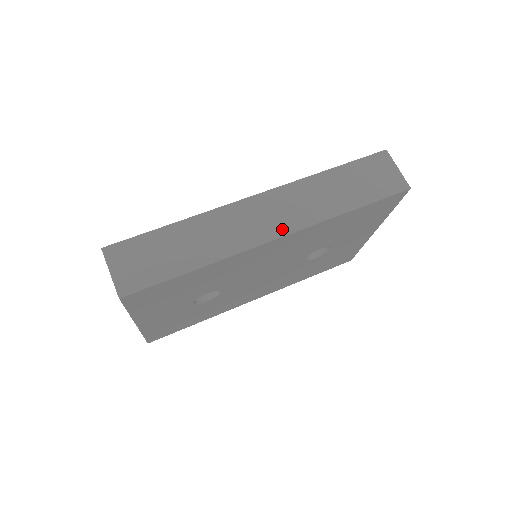
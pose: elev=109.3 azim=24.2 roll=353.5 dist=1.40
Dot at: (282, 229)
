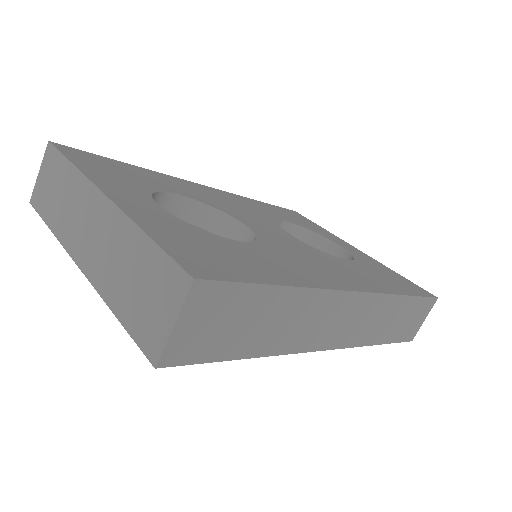
Dot at: (338, 342)
